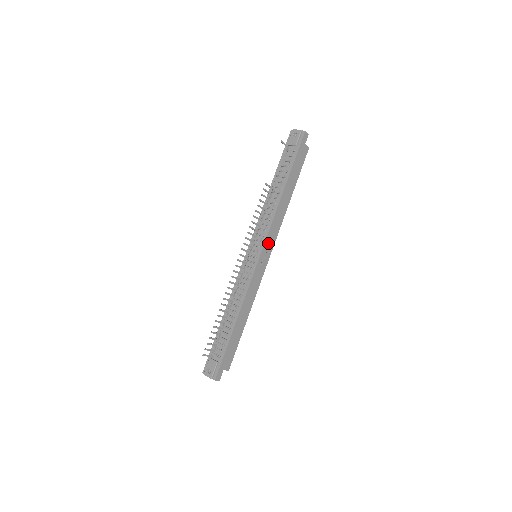
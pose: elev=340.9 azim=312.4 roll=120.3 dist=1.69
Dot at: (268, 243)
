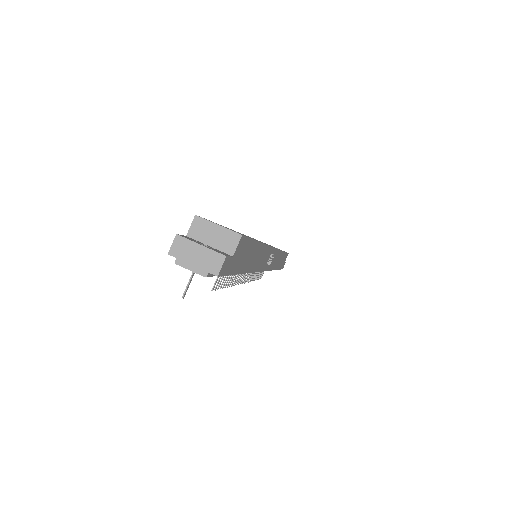
Dot at: (266, 263)
